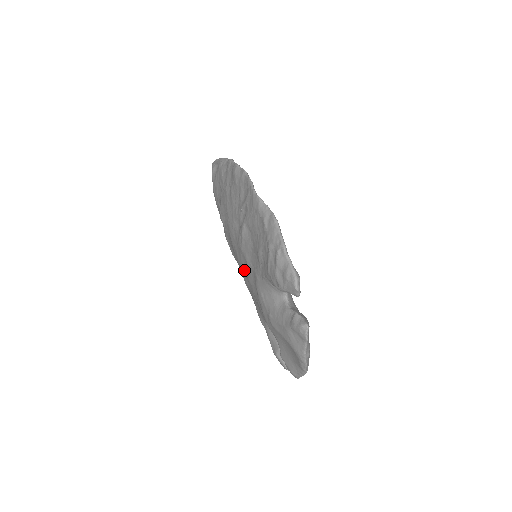
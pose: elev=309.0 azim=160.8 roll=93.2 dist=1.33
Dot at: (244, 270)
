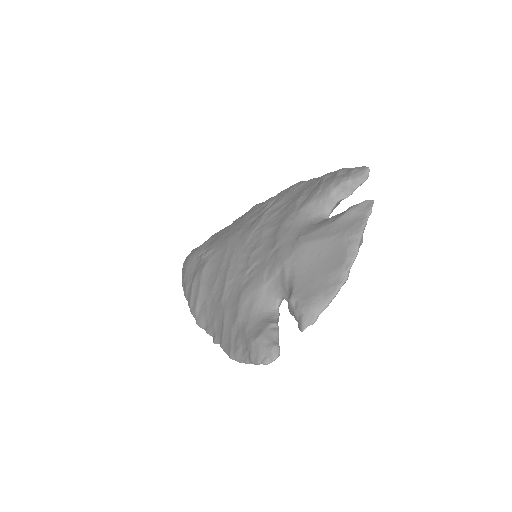
Dot at: (245, 251)
